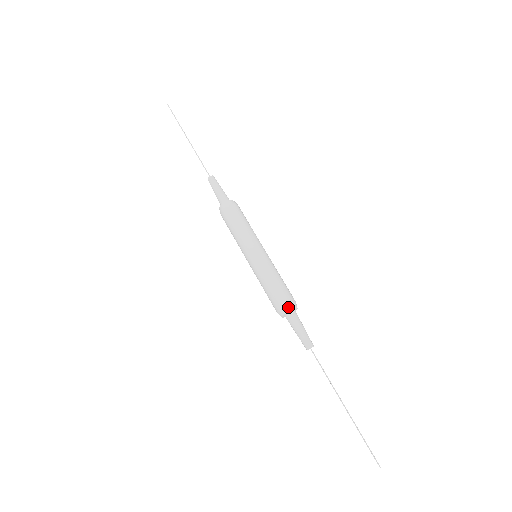
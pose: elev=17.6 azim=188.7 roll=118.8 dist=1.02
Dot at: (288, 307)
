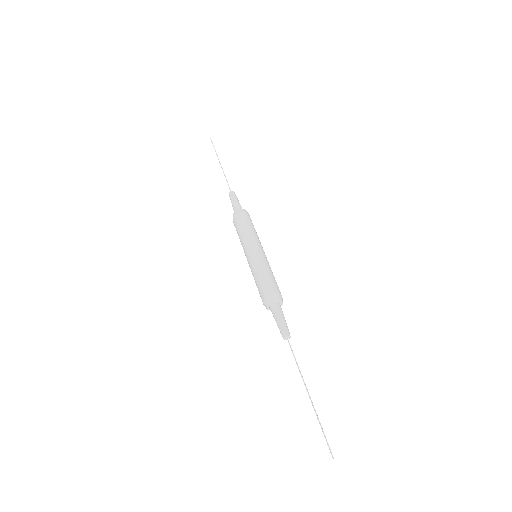
Dot at: (268, 300)
